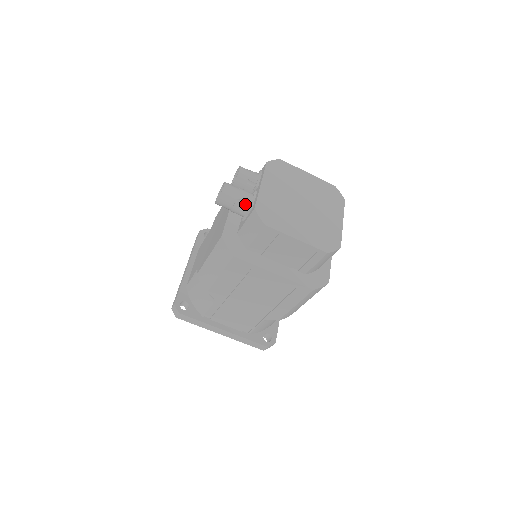
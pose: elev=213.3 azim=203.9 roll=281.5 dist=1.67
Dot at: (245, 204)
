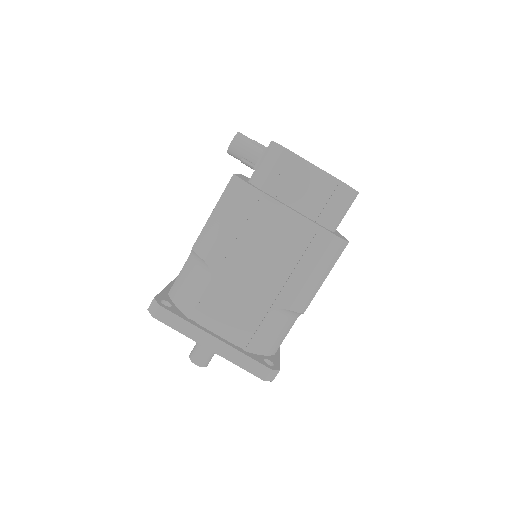
Dot at: (259, 148)
